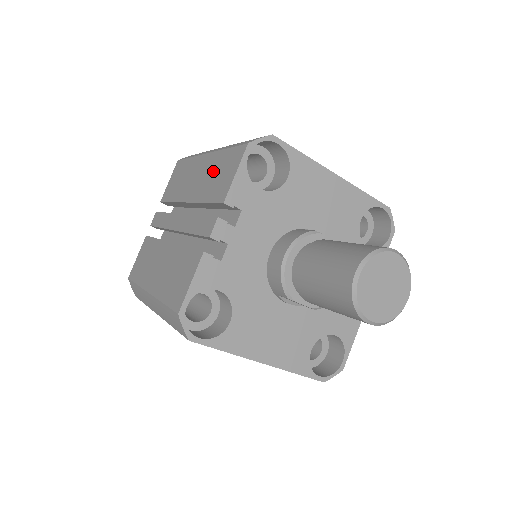
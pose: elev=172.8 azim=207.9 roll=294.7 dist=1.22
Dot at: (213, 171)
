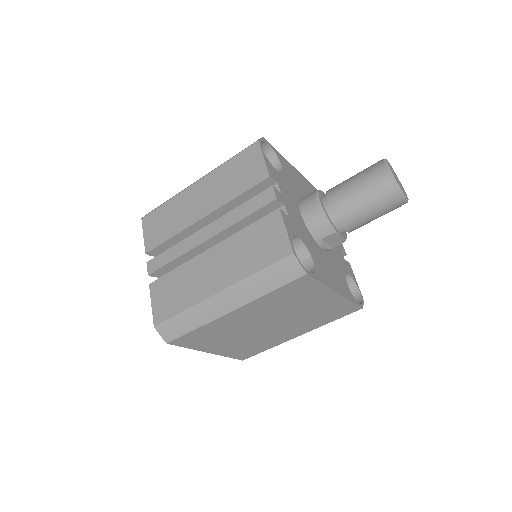
Dot at: (225, 179)
